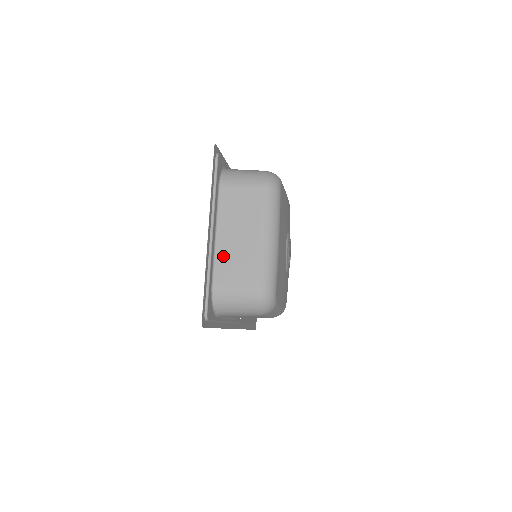
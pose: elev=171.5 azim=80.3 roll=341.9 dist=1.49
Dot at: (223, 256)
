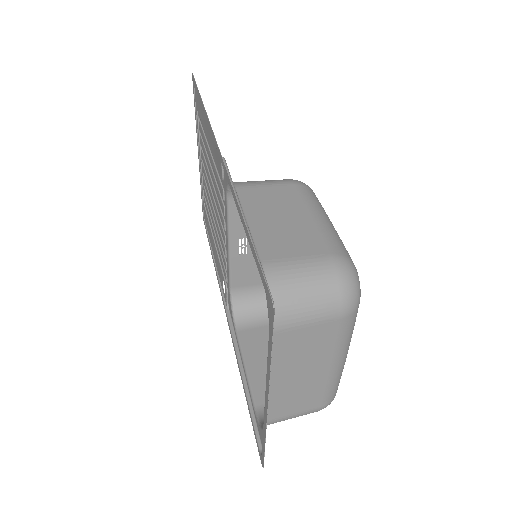
Dot at: (278, 398)
